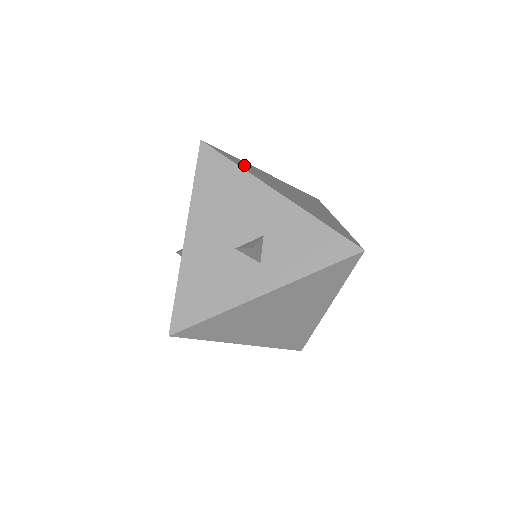
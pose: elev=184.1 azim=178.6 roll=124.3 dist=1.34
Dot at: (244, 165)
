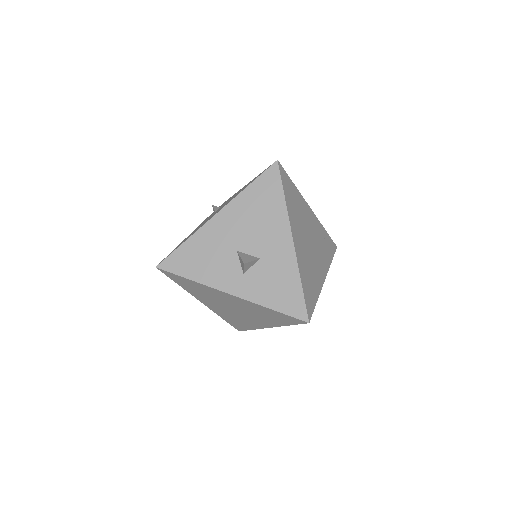
Dot at: (293, 198)
